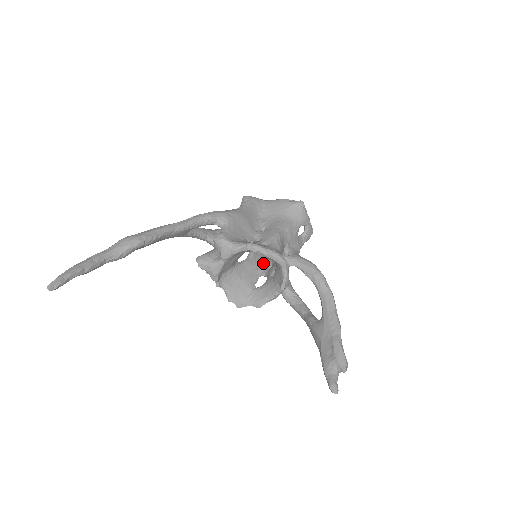
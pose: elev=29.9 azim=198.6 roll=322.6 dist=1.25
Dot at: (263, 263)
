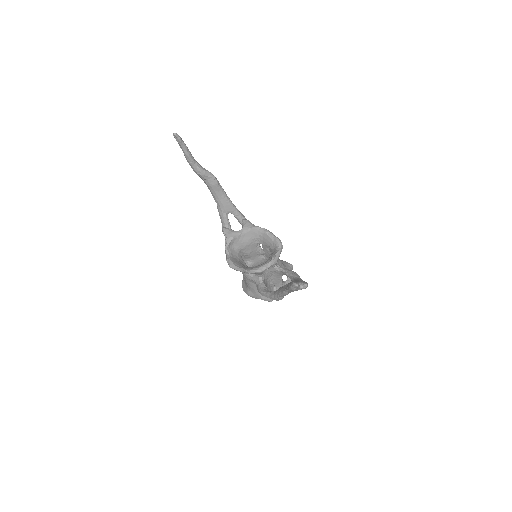
Dot at: occluded
